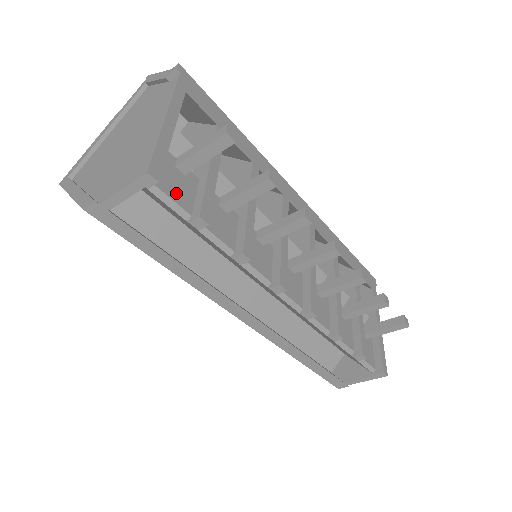
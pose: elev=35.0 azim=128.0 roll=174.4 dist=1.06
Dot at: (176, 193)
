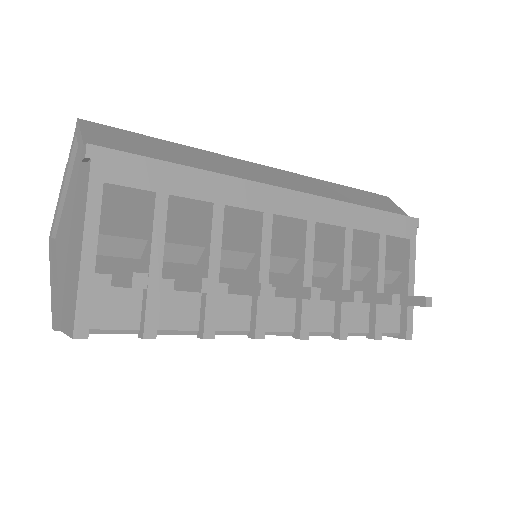
Dot at: (117, 318)
